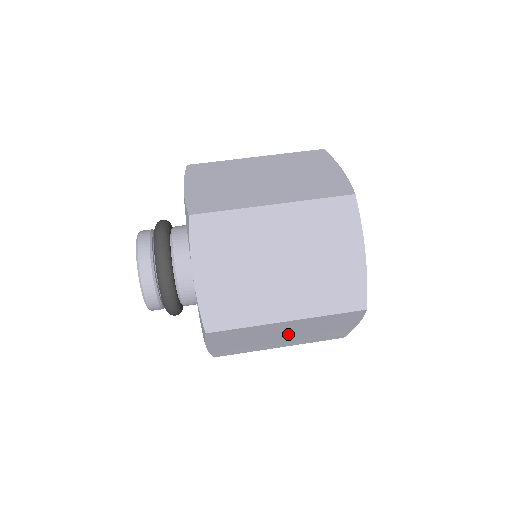
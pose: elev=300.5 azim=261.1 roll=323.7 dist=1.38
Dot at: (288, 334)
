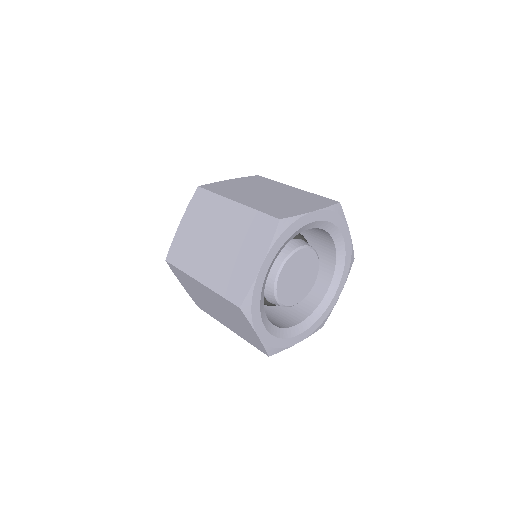
Dot at: (221, 241)
